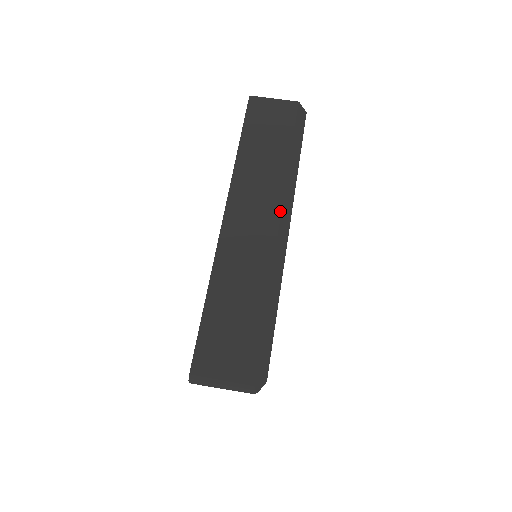
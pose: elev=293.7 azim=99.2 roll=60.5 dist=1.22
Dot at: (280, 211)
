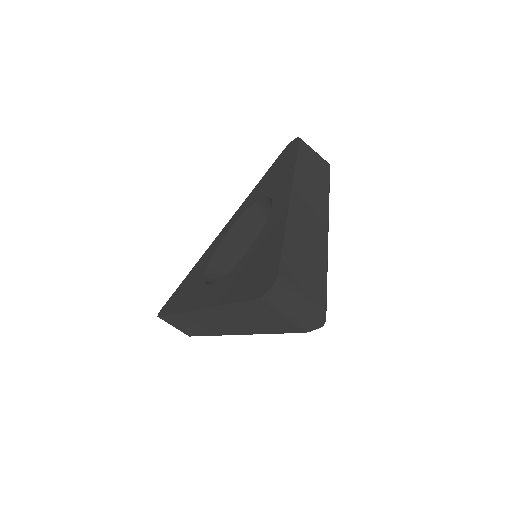
Dot at: (238, 334)
